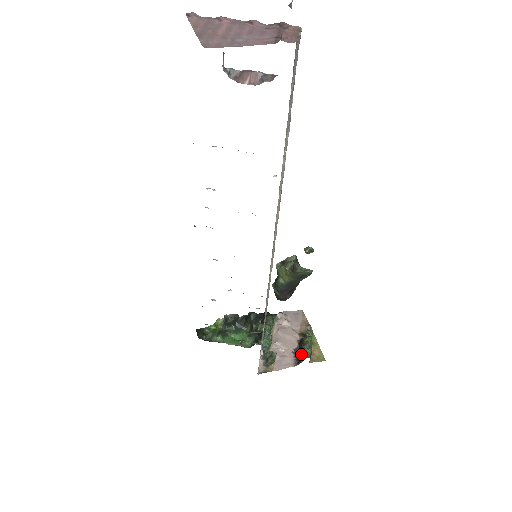
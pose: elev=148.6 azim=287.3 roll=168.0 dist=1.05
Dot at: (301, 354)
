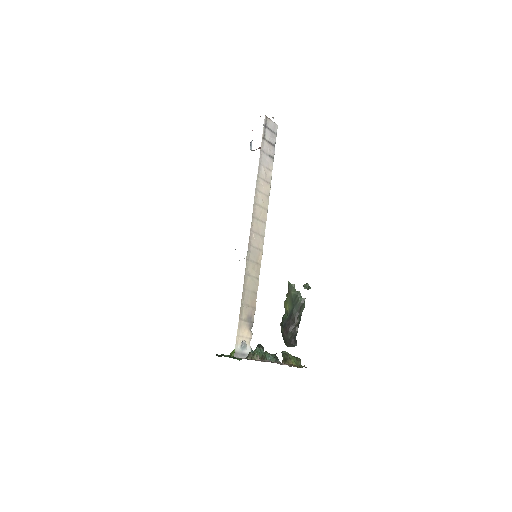
Dot at: occluded
